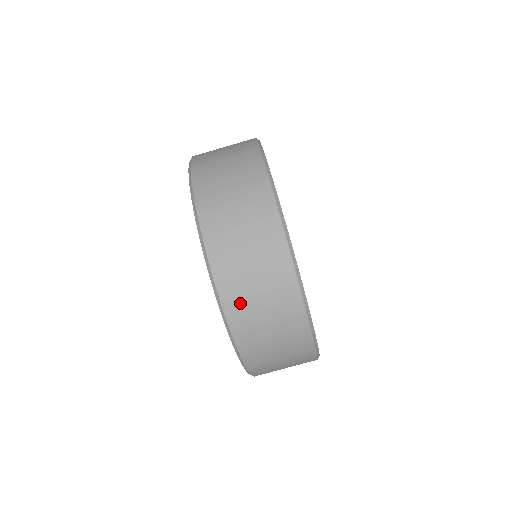
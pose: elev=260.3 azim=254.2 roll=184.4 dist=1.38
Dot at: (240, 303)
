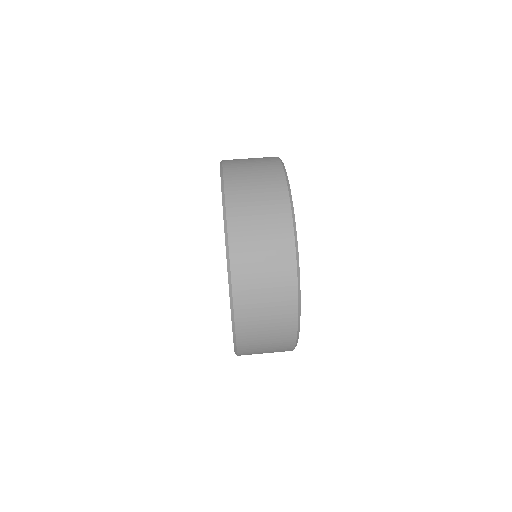
Dot at: occluded
